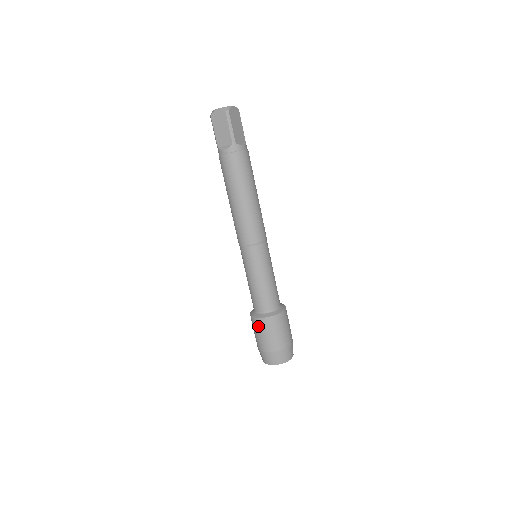
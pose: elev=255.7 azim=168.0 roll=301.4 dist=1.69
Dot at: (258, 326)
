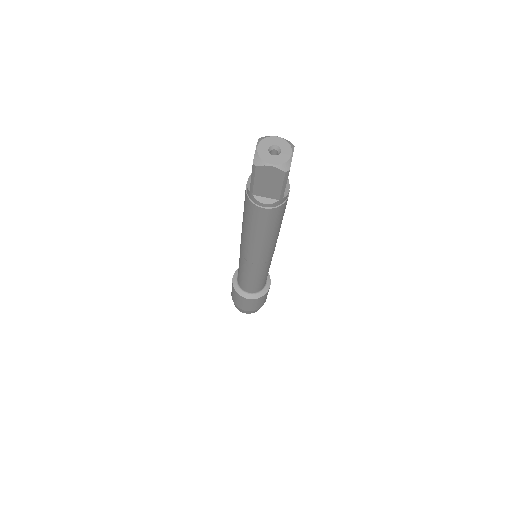
Dot at: (244, 301)
